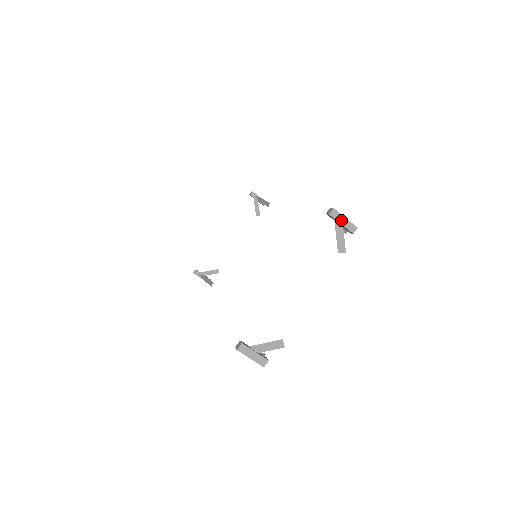
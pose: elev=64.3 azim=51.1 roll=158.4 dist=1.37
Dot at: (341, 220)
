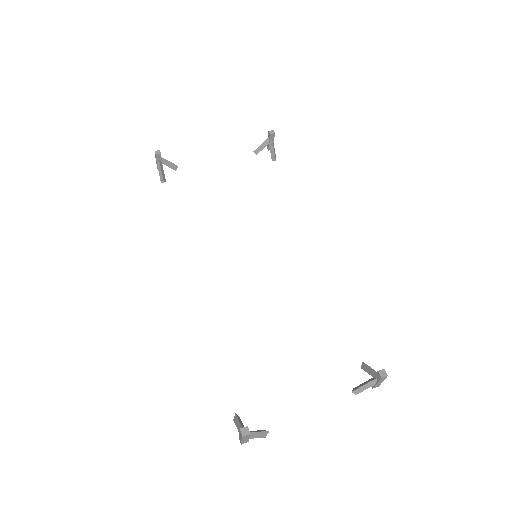
Dot at: (380, 382)
